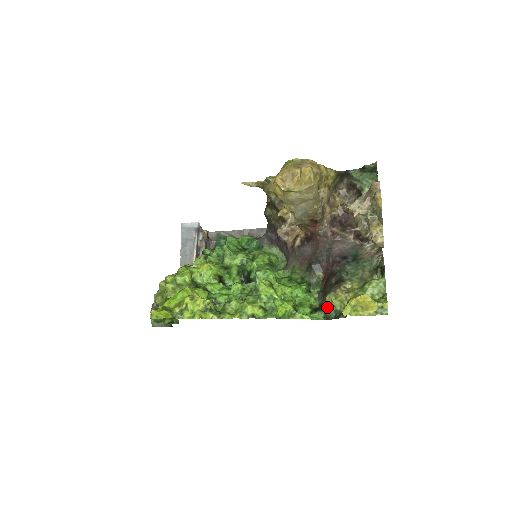
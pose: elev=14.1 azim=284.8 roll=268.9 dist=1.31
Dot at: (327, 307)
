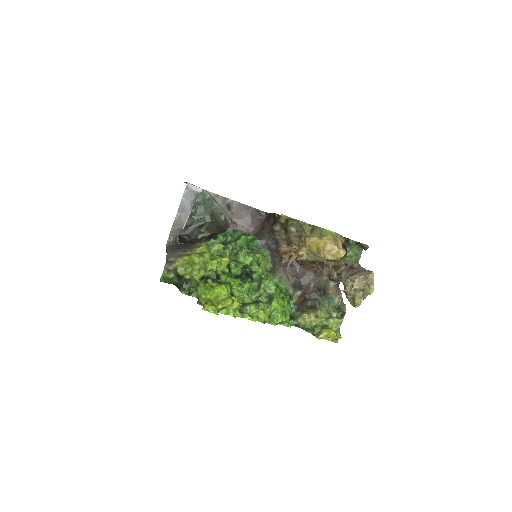
Dot at: (300, 320)
